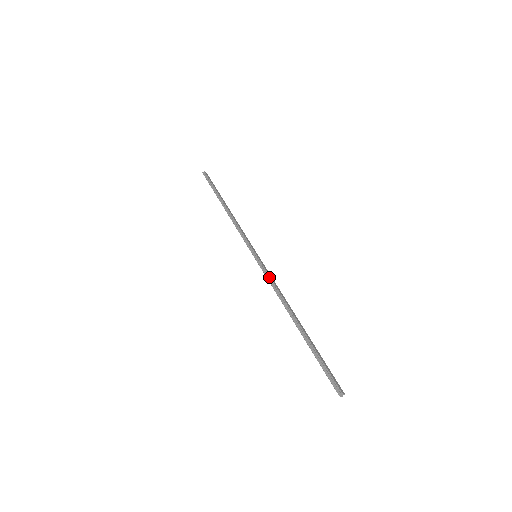
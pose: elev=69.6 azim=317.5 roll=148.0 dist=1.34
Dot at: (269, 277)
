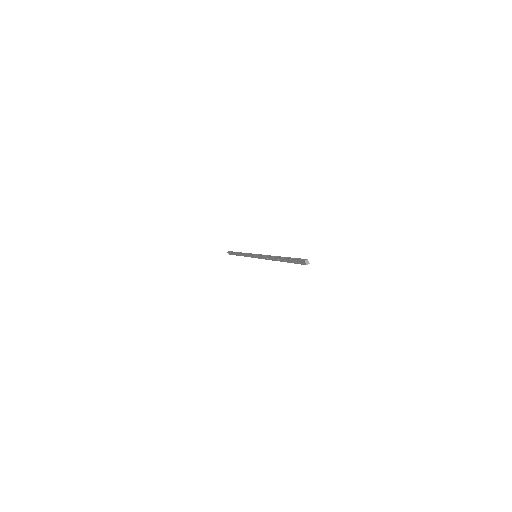
Dot at: occluded
